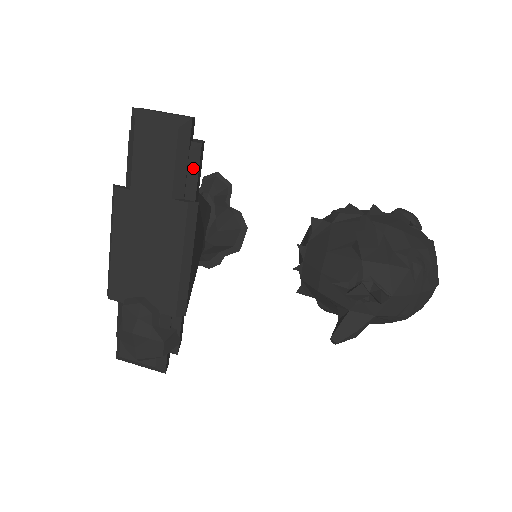
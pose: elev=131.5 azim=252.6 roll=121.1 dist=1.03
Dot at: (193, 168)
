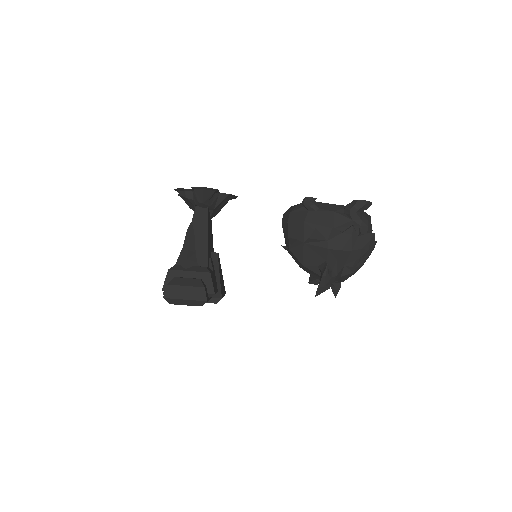
Dot at: occluded
